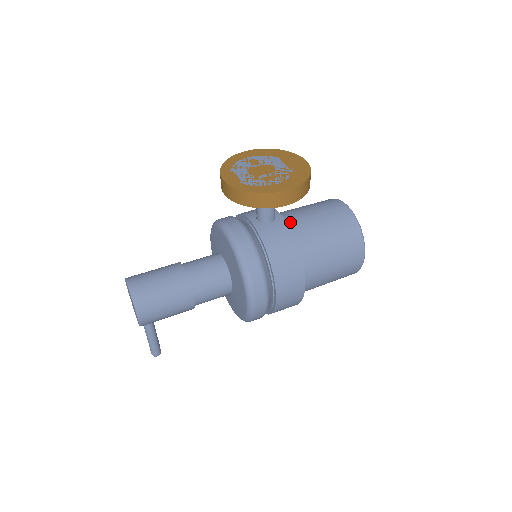
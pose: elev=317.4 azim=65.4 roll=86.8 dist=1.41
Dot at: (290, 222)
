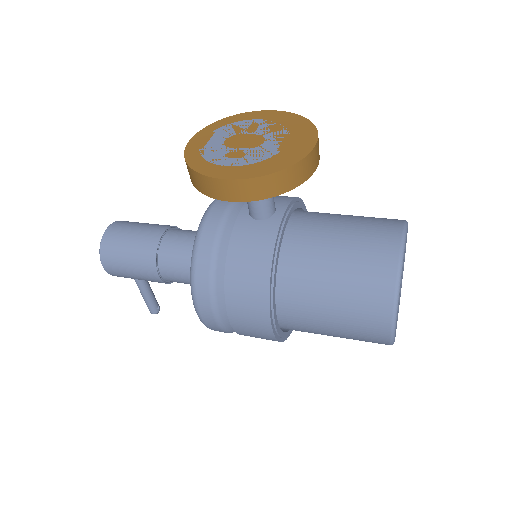
Dot at: (296, 229)
